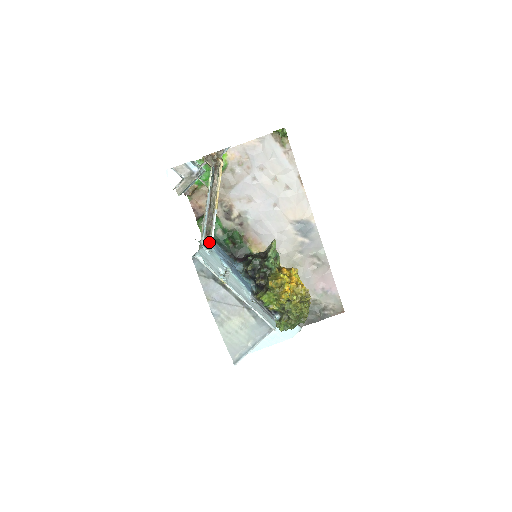
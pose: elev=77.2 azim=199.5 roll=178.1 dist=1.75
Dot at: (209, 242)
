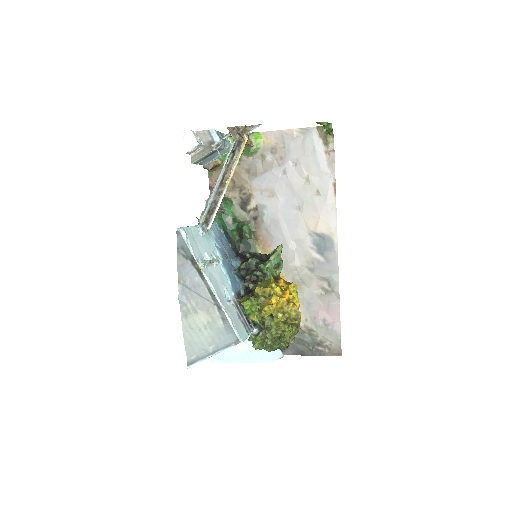
Dot at: (208, 223)
